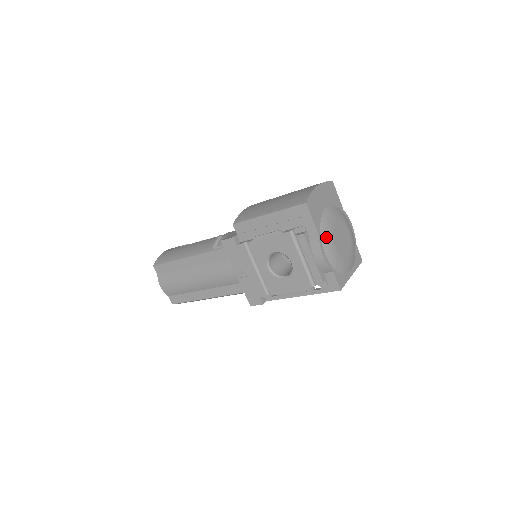
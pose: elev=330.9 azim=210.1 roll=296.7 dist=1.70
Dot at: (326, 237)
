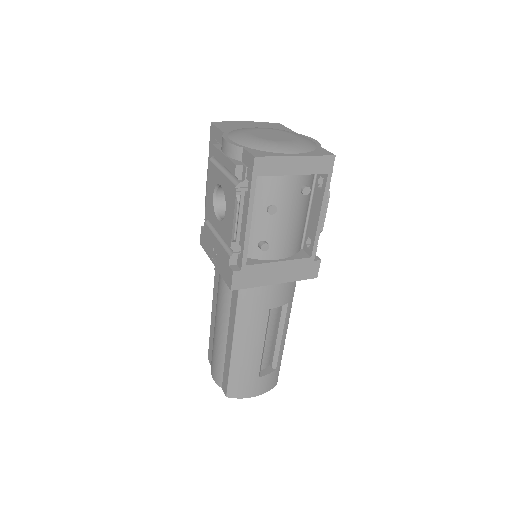
Dot at: (236, 133)
